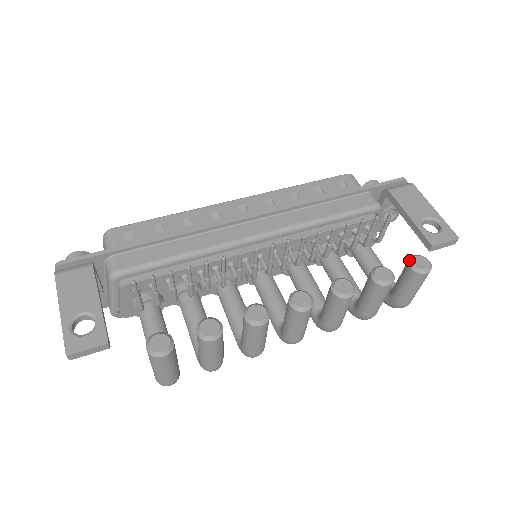
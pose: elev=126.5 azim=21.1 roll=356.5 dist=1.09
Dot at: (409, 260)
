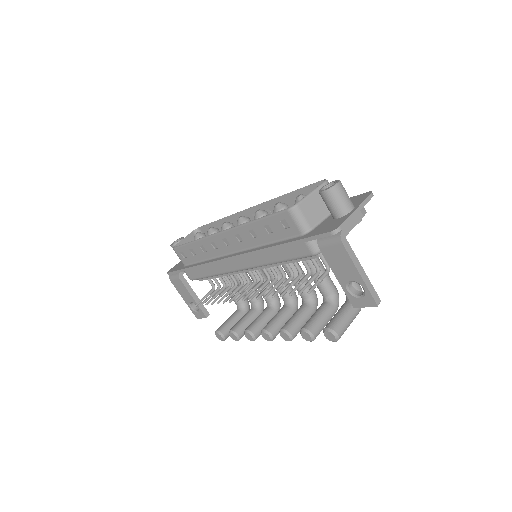
Dot at: (323, 331)
